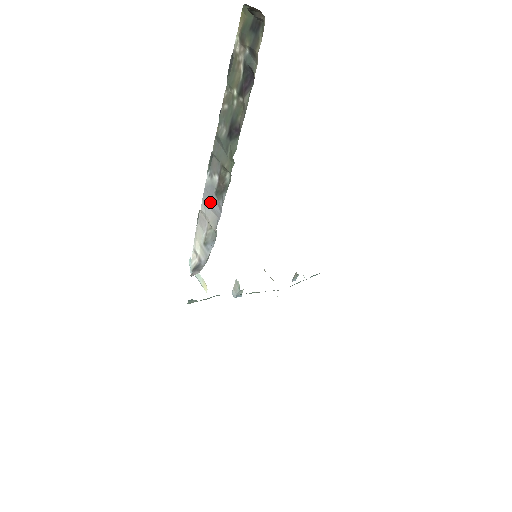
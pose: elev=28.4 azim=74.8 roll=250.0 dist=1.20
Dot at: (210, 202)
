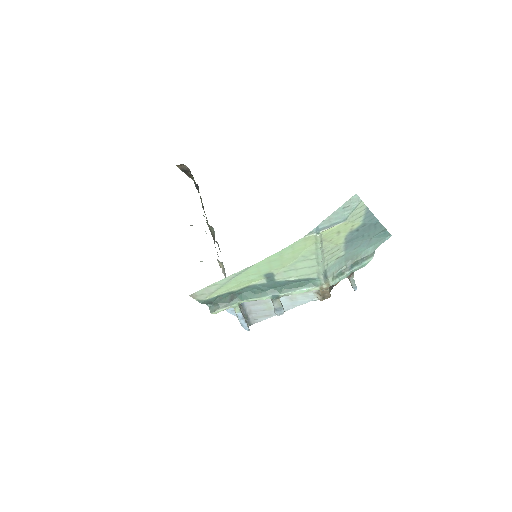
Dot at: occluded
